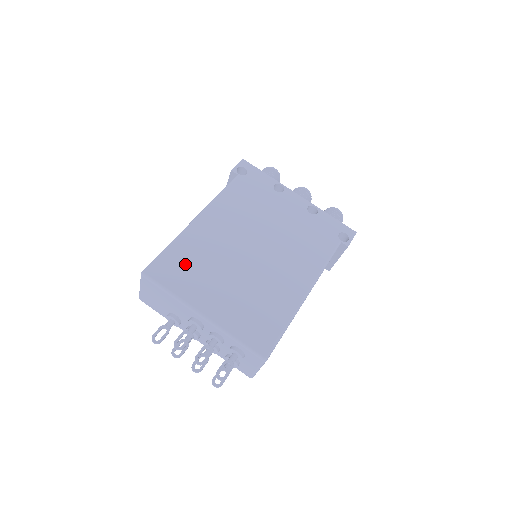
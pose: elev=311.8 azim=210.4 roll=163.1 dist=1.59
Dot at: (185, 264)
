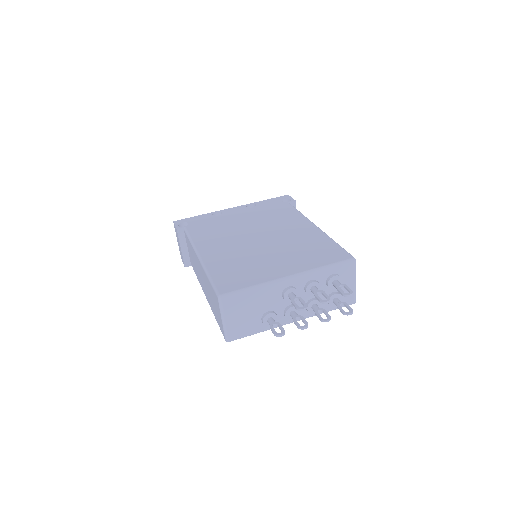
Dot at: (235, 272)
